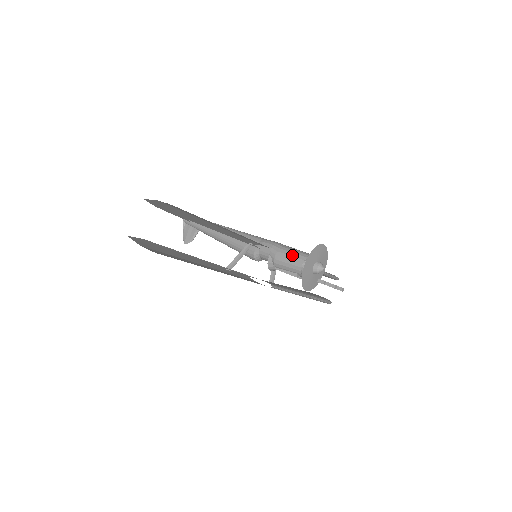
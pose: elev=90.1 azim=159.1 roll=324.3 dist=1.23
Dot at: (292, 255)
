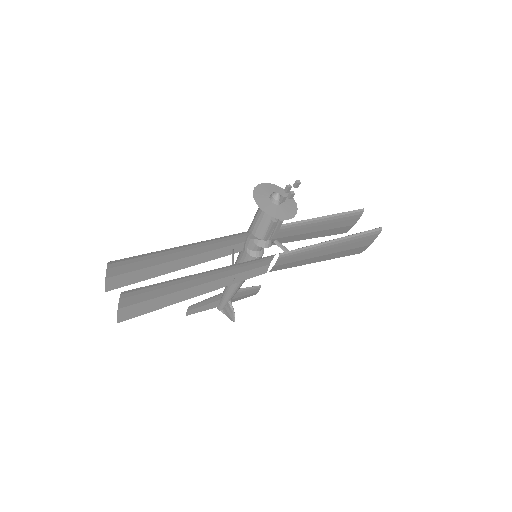
Dot at: (255, 216)
